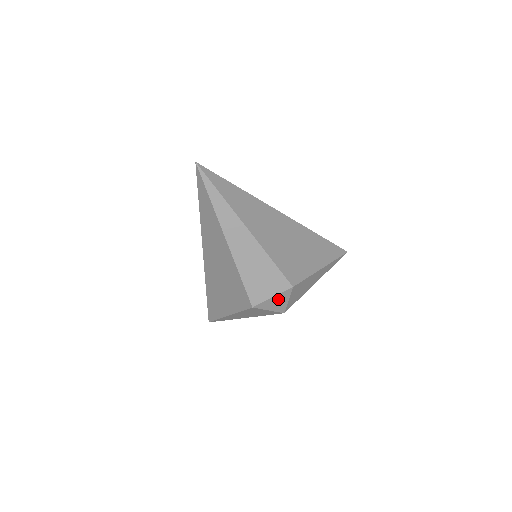
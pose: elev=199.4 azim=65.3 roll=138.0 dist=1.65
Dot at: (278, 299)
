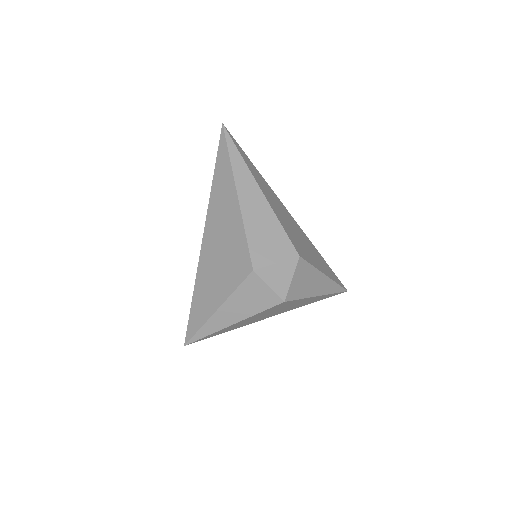
Dot at: (282, 270)
